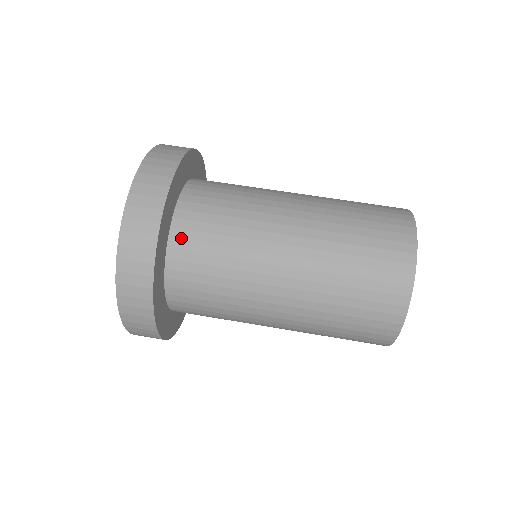
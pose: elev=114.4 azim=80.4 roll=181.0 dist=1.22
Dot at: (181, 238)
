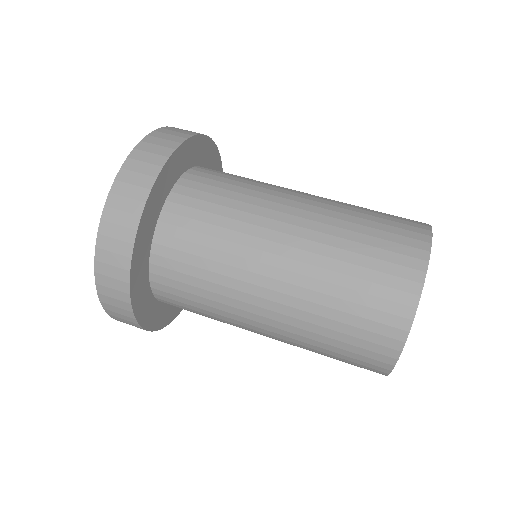
Dot at: (192, 180)
